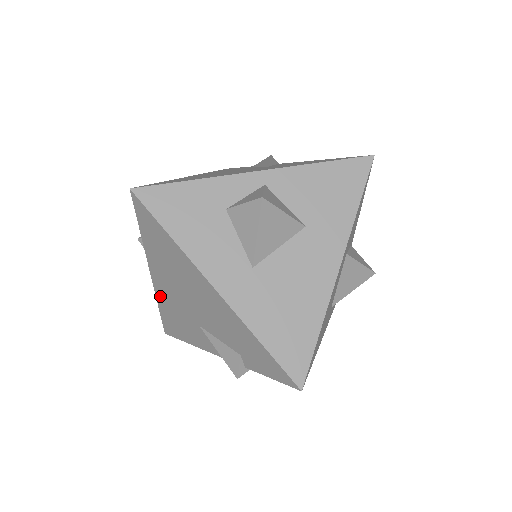
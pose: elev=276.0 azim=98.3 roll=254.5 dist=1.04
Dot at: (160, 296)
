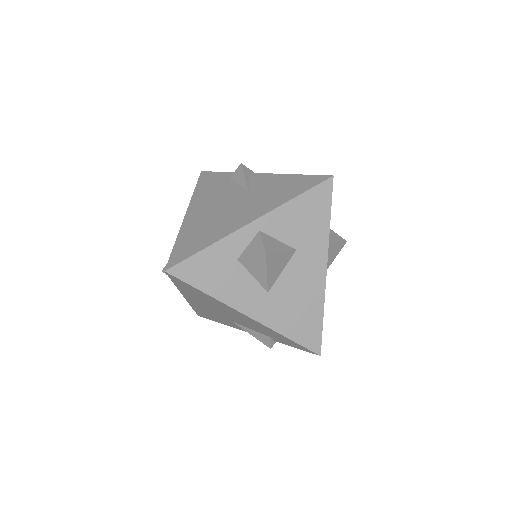
Dot at: (194, 305)
